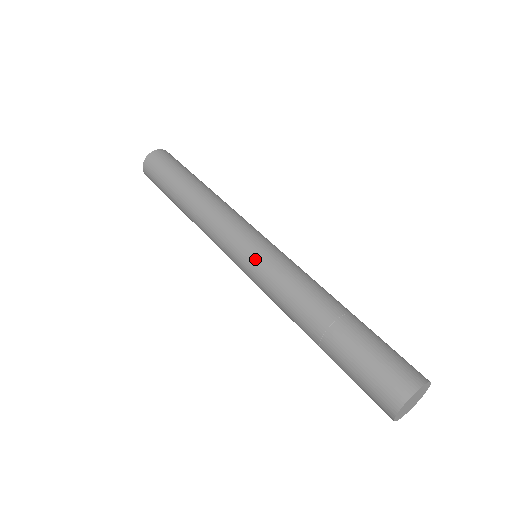
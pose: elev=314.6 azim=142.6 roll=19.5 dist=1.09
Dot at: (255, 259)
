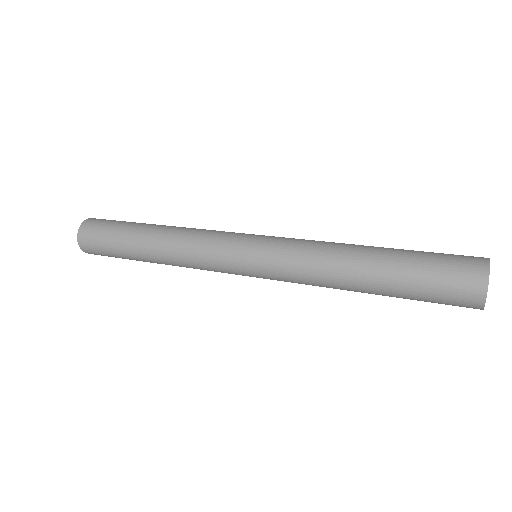
Dot at: (263, 255)
